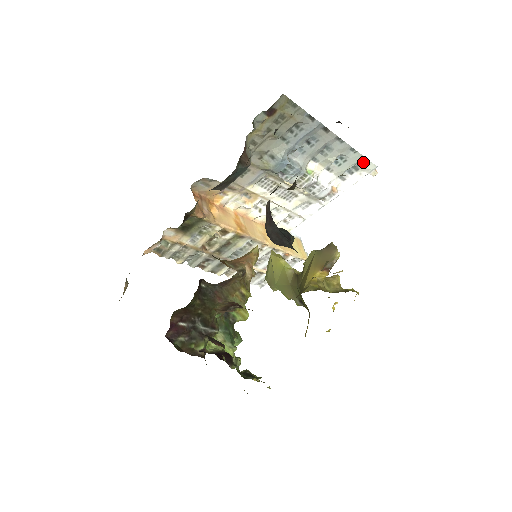
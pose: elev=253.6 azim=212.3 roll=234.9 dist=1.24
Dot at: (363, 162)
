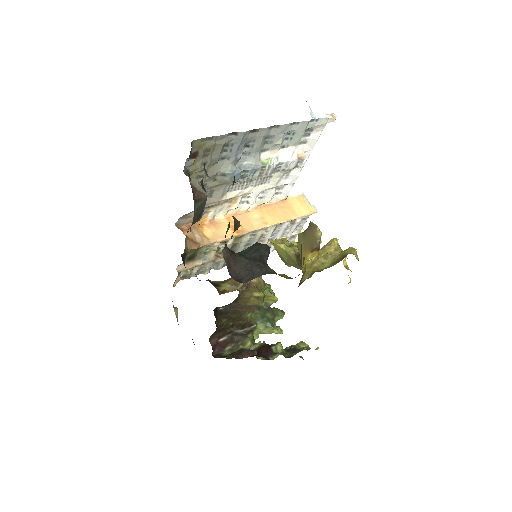
Dot at: (312, 123)
